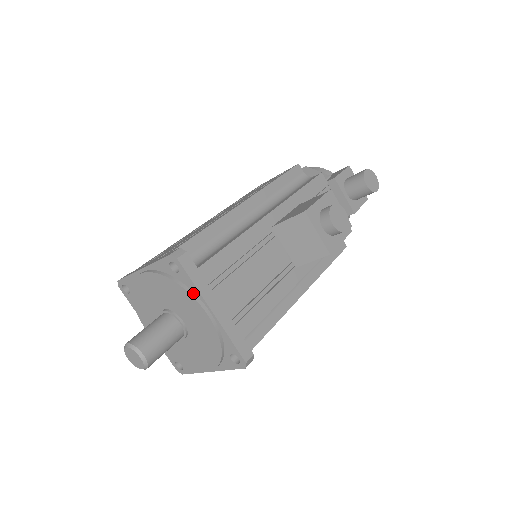
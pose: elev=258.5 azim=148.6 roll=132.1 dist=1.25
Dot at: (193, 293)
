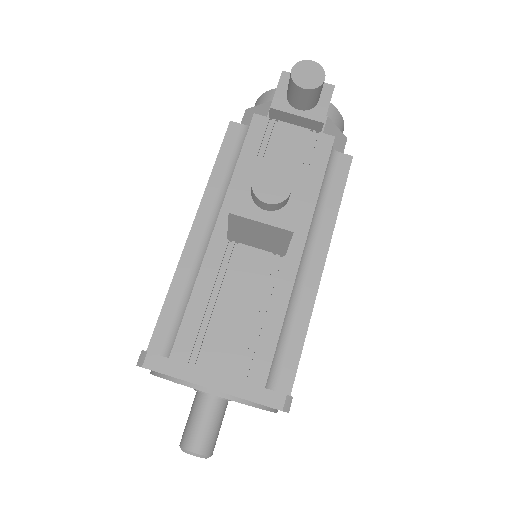
Dot at: (184, 382)
